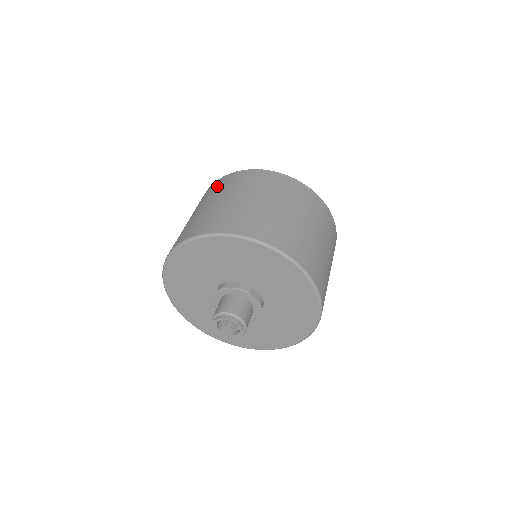
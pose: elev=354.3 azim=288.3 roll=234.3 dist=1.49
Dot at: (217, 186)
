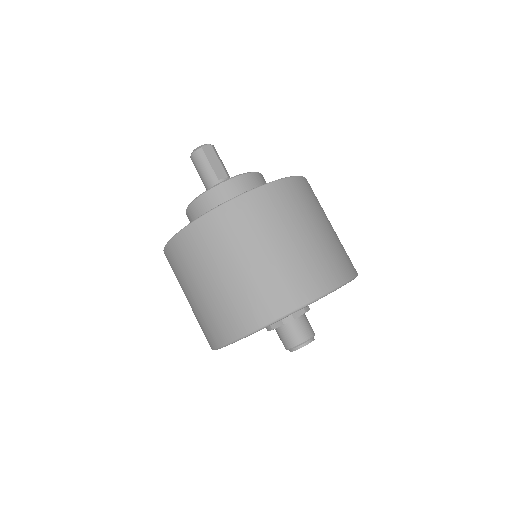
Dot at: (241, 220)
